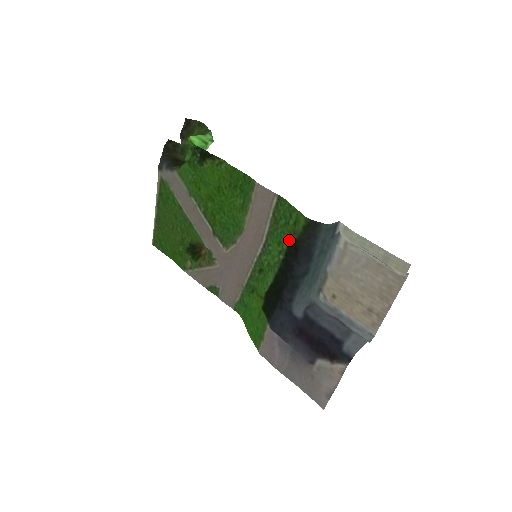
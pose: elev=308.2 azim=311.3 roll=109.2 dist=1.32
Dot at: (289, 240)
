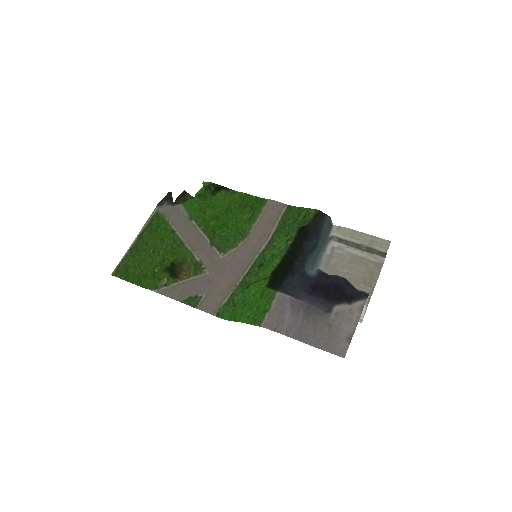
Dot at: (299, 228)
